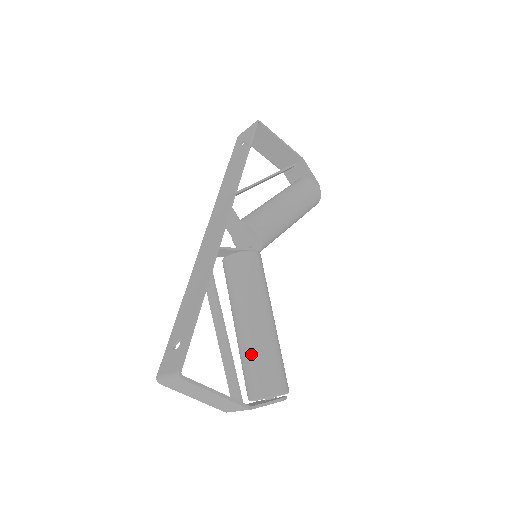
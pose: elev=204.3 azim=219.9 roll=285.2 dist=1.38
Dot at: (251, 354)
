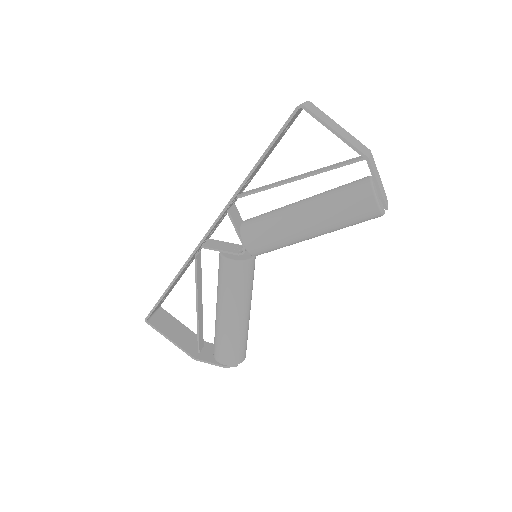
Dot at: (215, 328)
